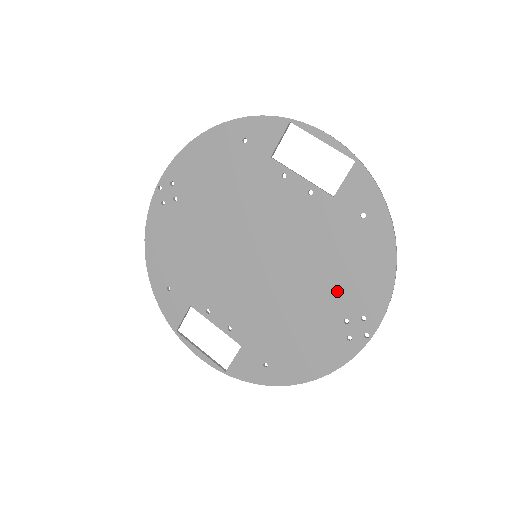
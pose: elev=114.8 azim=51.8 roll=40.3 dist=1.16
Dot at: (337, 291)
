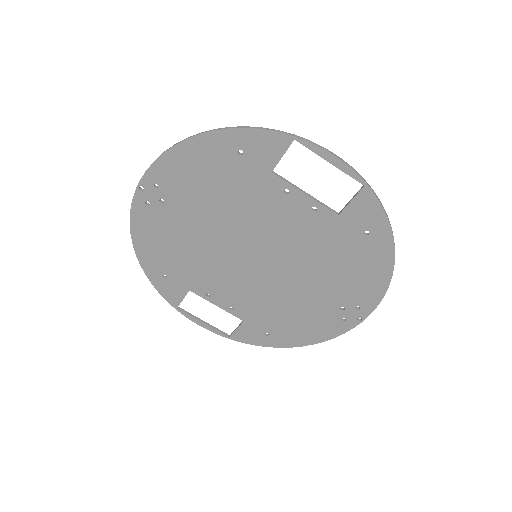
Dot at: (336, 288)
